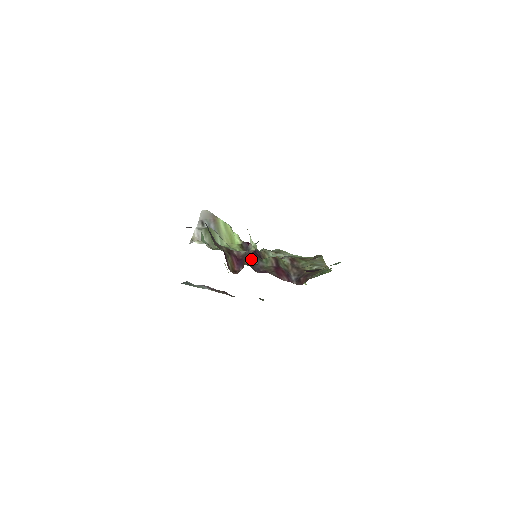
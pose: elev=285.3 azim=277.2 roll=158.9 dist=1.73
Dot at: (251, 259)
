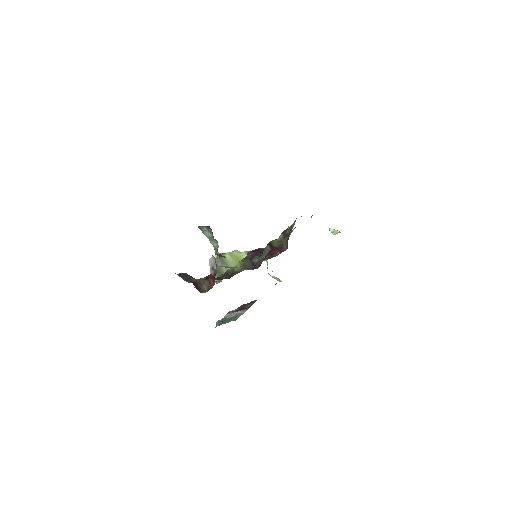
Dot at: (252, 262)
